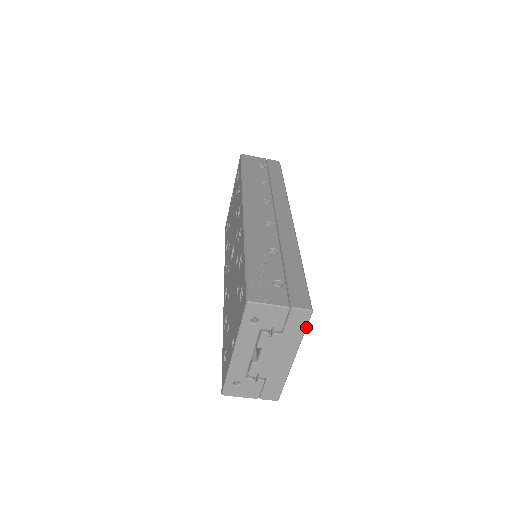
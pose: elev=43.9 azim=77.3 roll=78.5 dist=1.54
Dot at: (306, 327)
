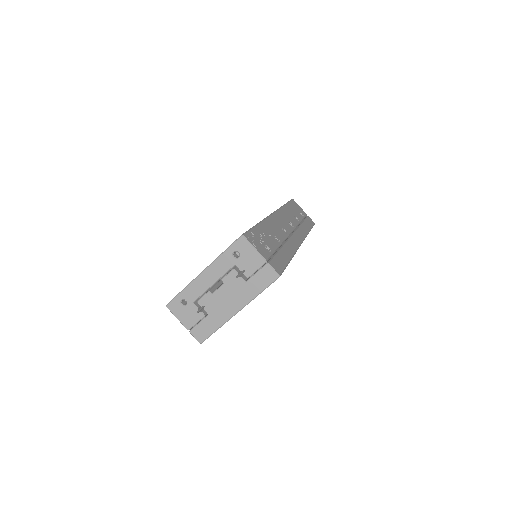
Dot at: occluded
